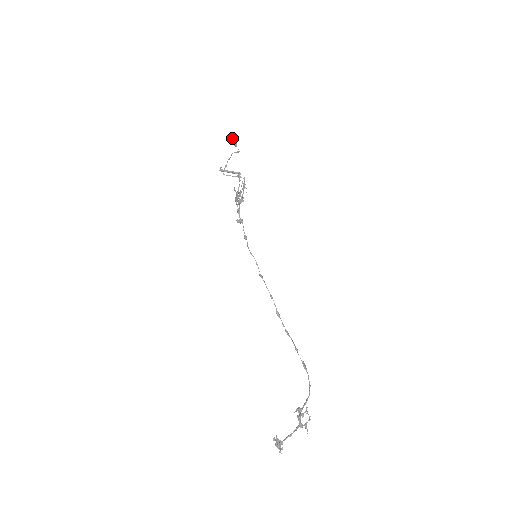
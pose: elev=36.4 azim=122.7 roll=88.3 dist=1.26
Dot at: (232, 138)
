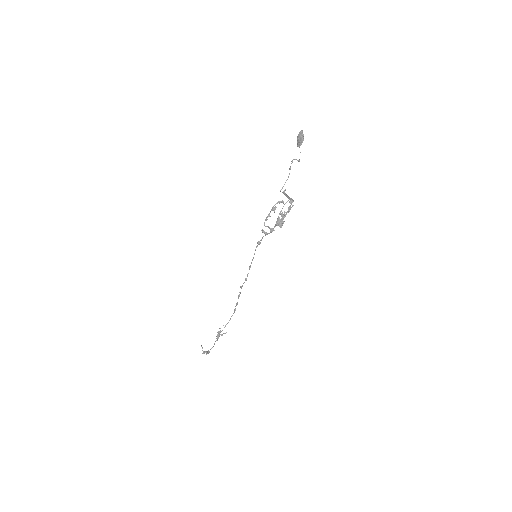
Dot at: (303, 140)
